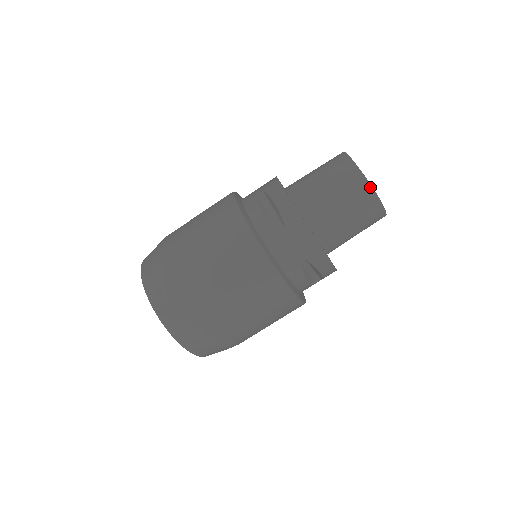
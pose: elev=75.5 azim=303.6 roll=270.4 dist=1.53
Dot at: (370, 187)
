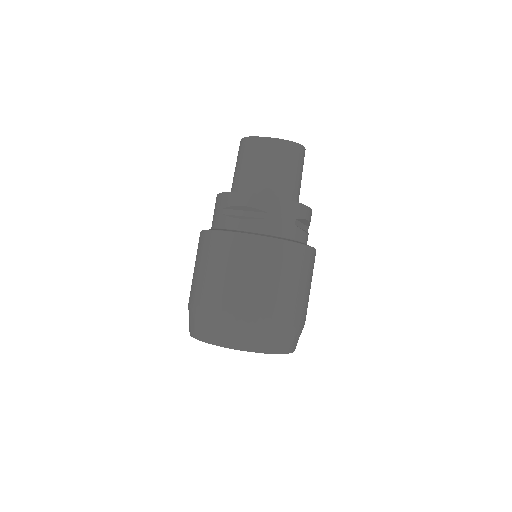
Dot at: (284, 141)
